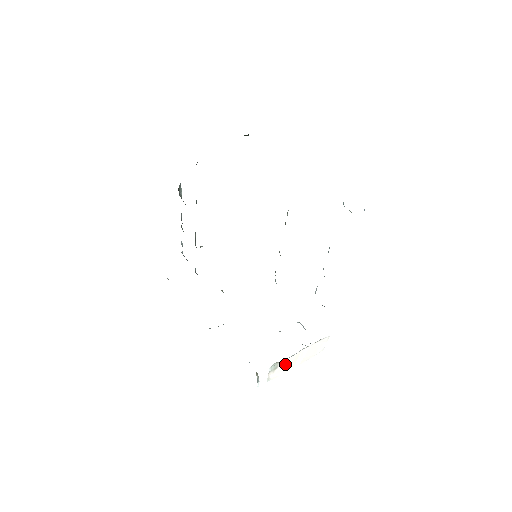
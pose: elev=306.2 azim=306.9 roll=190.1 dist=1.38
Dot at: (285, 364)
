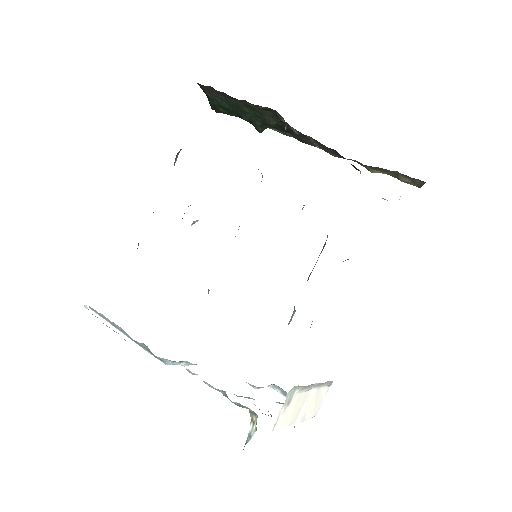
Dot at: (295, 404)
